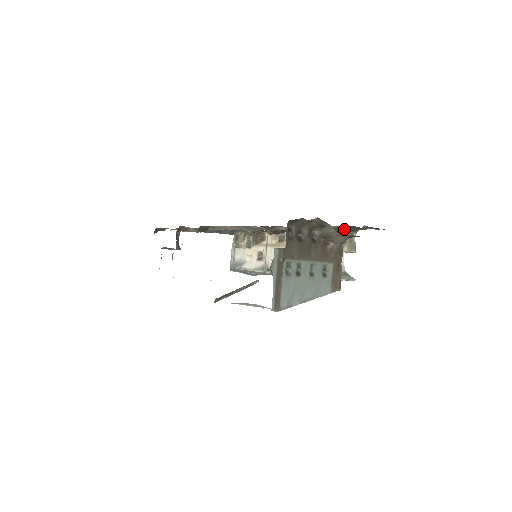
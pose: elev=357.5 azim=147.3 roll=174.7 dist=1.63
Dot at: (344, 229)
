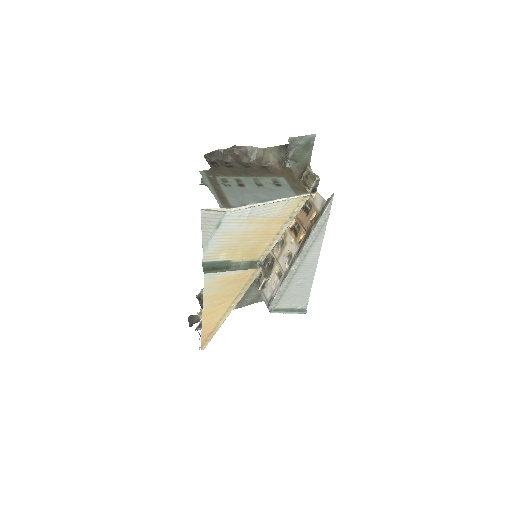
Dot at: (295, 170)
